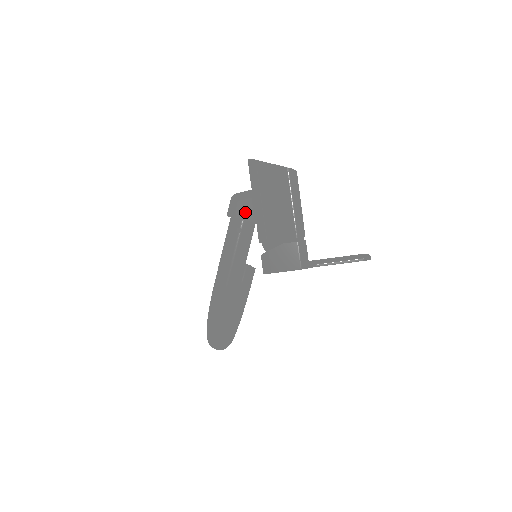
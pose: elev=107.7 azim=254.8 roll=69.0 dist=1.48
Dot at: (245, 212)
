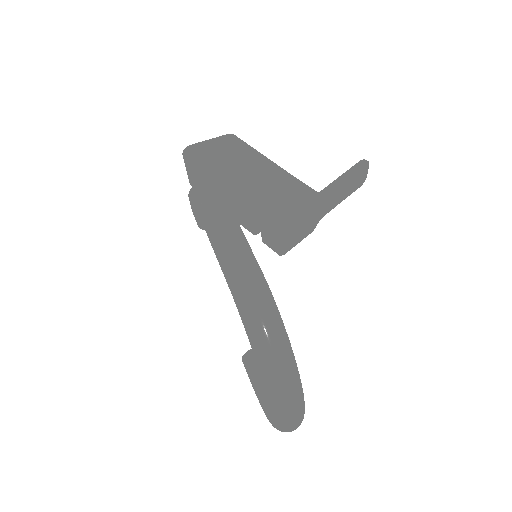
Dot at: (212, 192)
